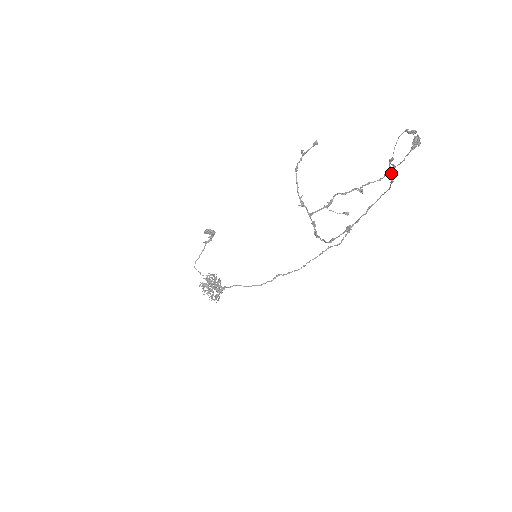
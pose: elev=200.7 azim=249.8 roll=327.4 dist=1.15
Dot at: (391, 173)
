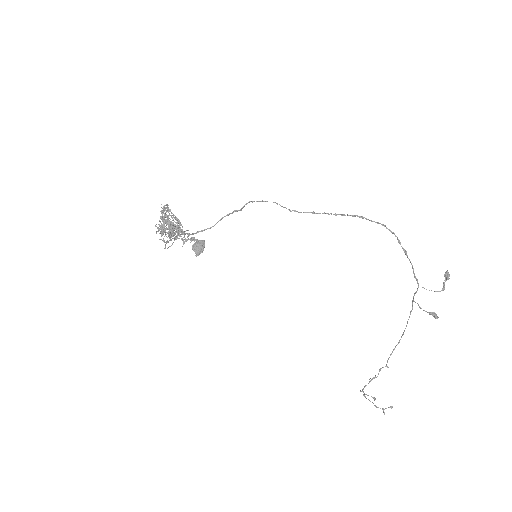
Dot at: (410, 261)
